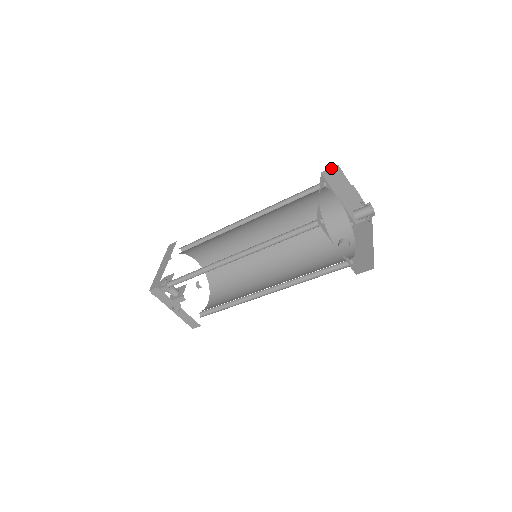
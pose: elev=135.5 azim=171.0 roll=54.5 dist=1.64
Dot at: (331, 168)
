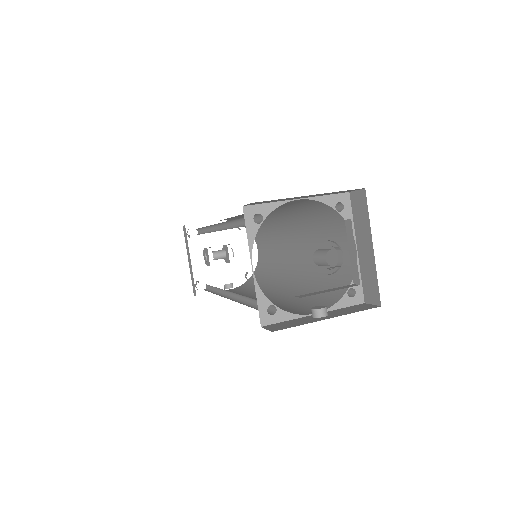
Dot at: (249, 204)
